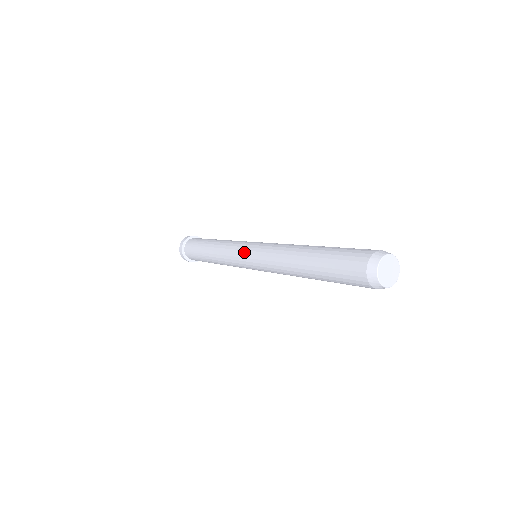
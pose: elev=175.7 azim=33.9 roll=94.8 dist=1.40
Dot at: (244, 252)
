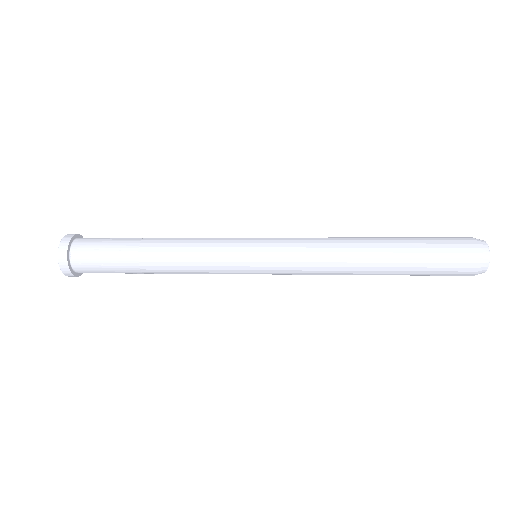
Dot at: (253, 264)
